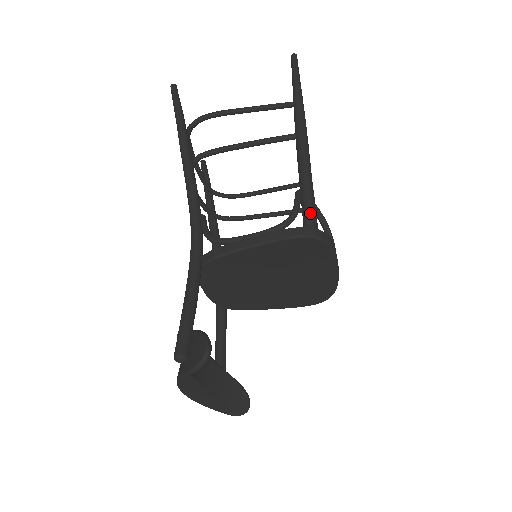
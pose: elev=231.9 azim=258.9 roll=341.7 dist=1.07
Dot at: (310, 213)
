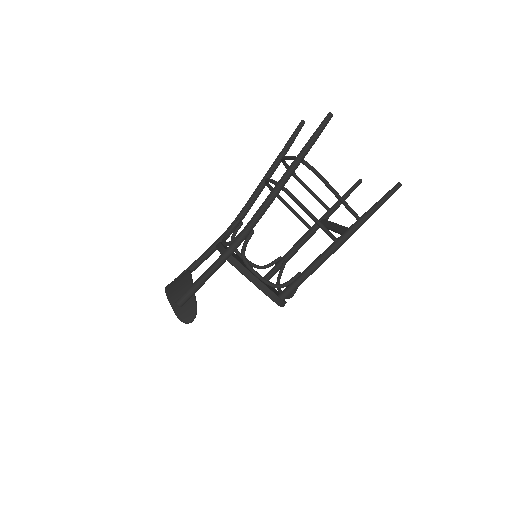
Dot at: (291, 292)
